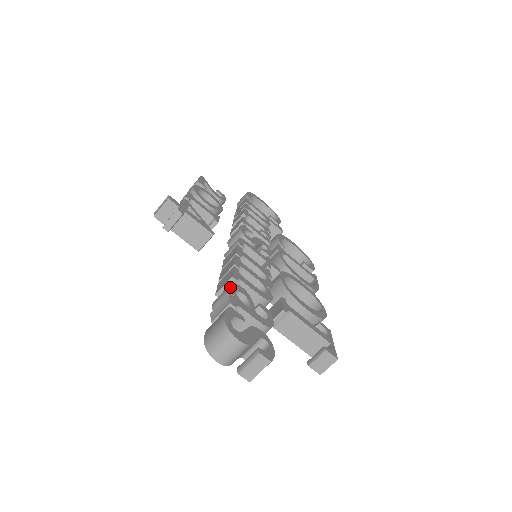
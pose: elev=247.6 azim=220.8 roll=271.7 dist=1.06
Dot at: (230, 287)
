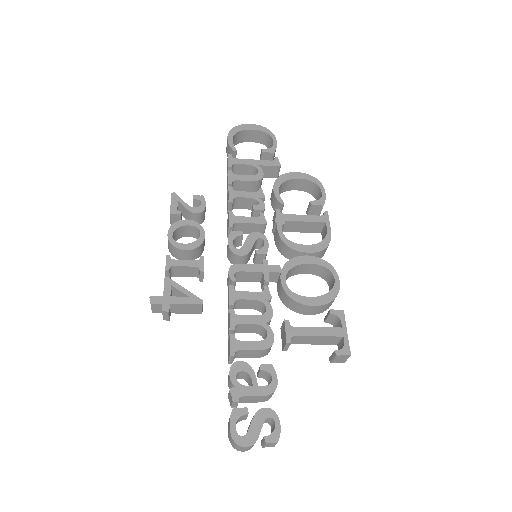
Dot at: (230, 377)
